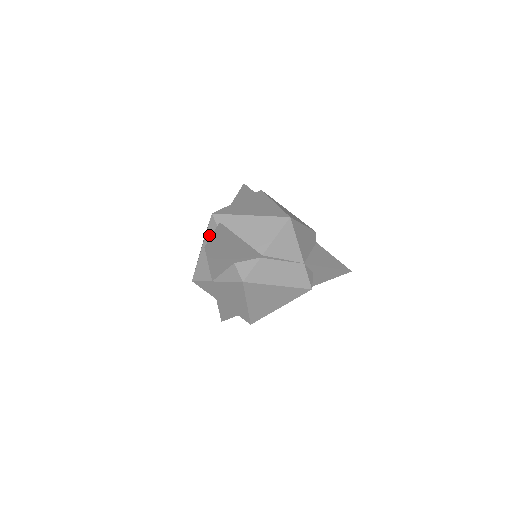
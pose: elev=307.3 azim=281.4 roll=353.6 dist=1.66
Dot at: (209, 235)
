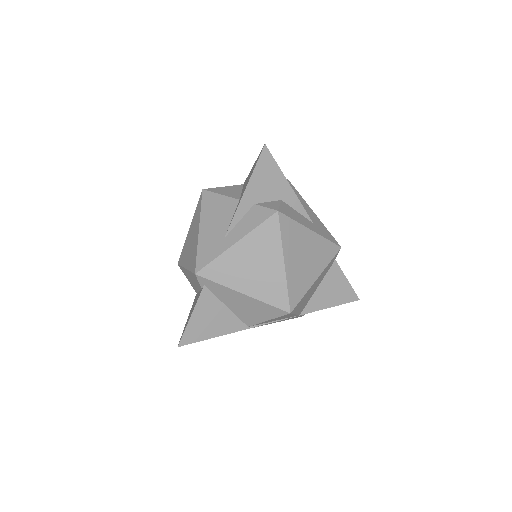
Dot at: (192, 277)
